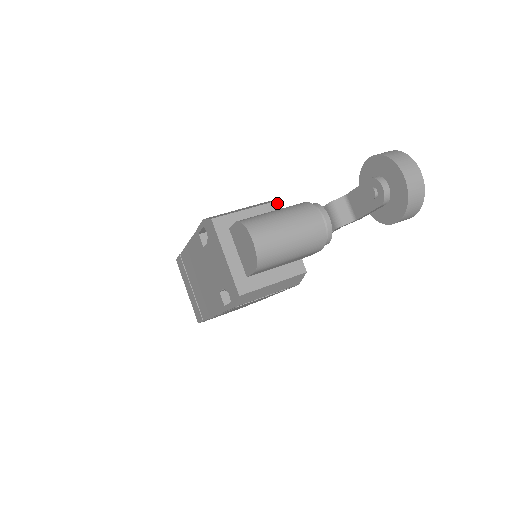
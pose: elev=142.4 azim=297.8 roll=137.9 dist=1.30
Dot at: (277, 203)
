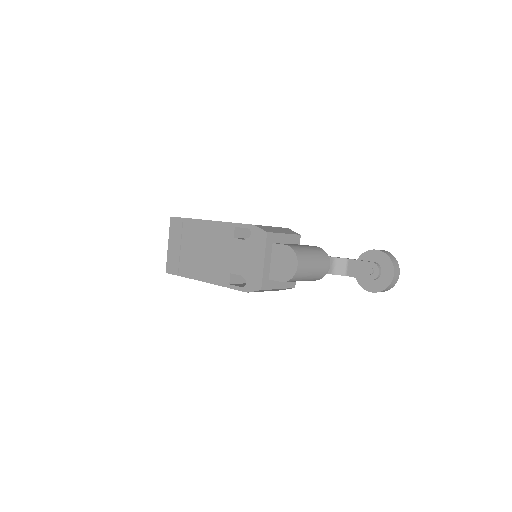
Dot at: (299, 236)
